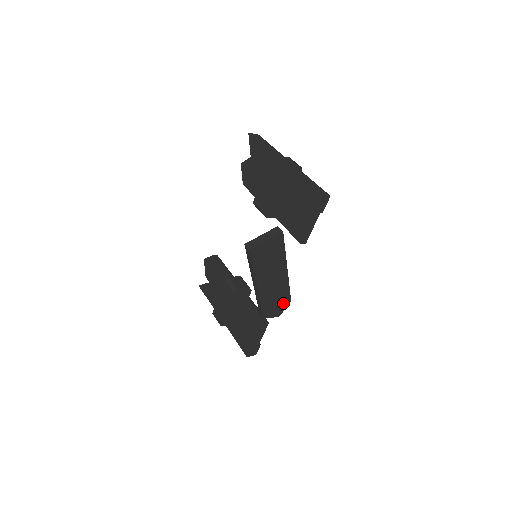
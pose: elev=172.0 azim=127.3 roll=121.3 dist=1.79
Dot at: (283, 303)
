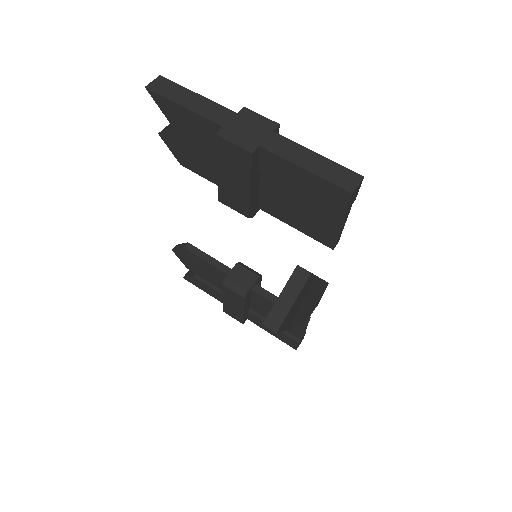
Dot at: (321, 294)
